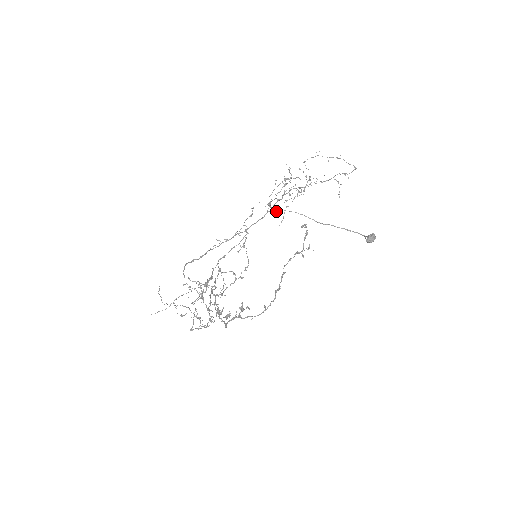
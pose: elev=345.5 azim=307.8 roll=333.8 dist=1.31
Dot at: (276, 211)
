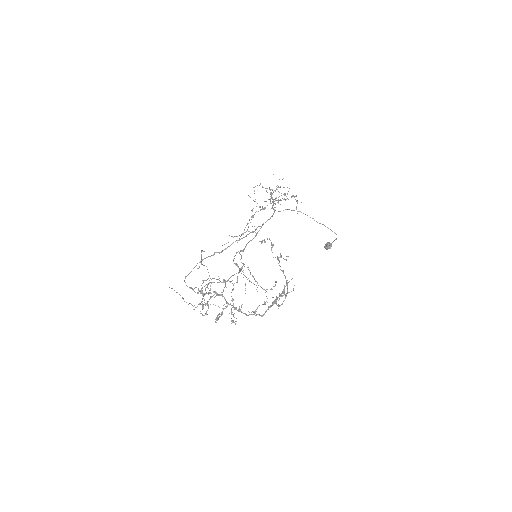
Dot at: (283, 210)
